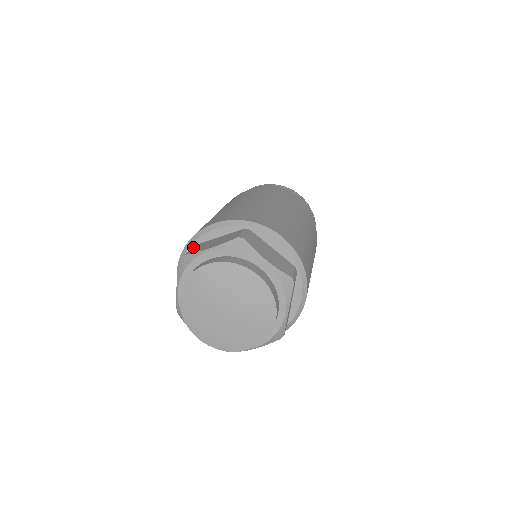
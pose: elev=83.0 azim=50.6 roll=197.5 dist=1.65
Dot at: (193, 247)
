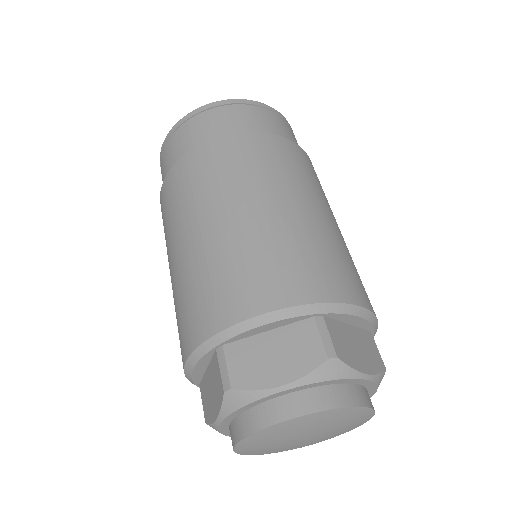
Dot at: (201, 394)
